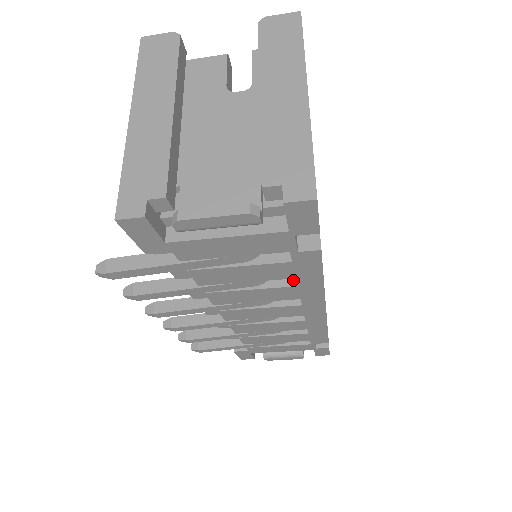
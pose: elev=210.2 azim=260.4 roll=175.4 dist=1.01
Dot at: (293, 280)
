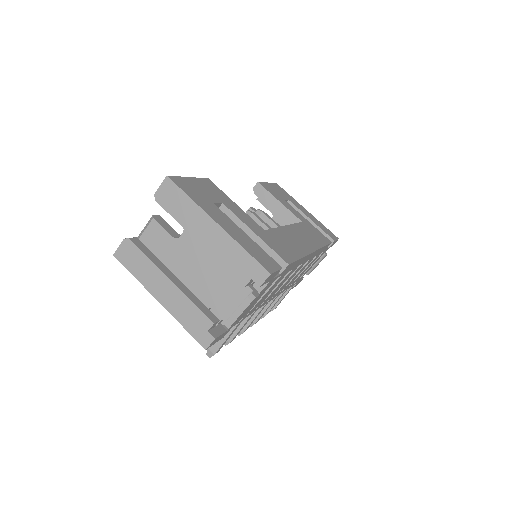
Dot at: occluded
